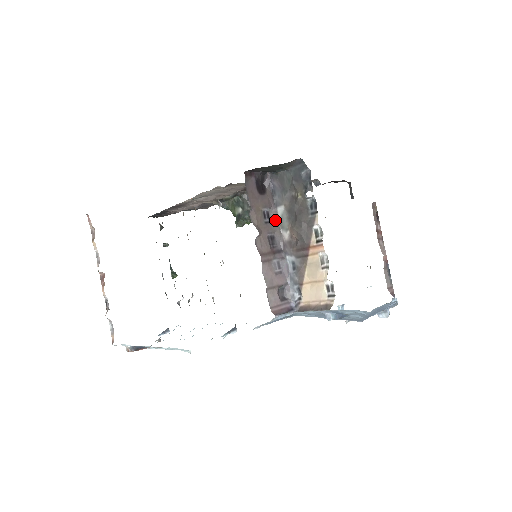
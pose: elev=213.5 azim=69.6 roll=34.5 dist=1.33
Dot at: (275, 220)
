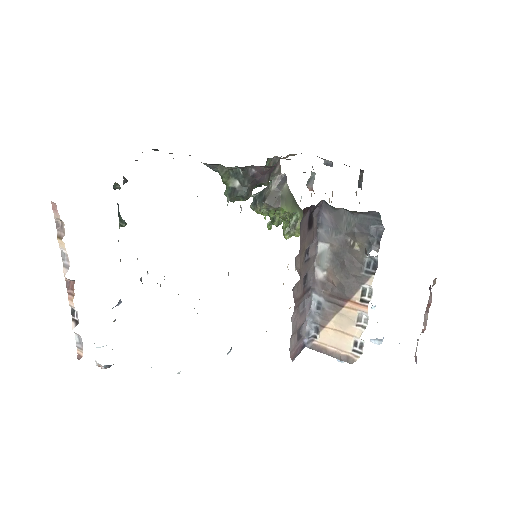
Dot at: (313, 255)
